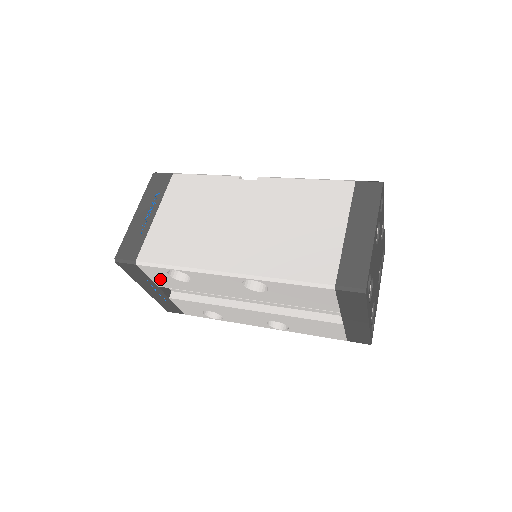
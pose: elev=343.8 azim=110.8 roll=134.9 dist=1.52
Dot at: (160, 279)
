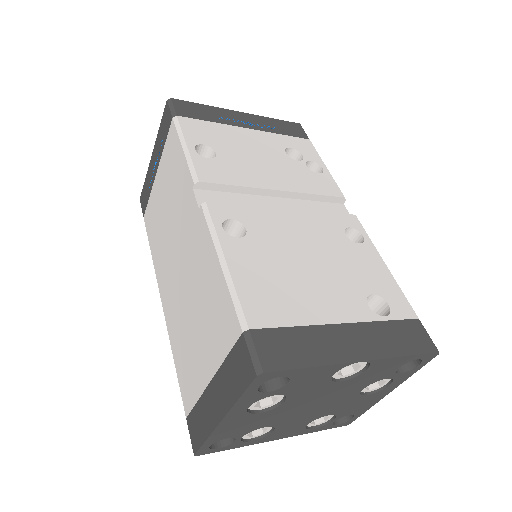
Dot at: occluded
